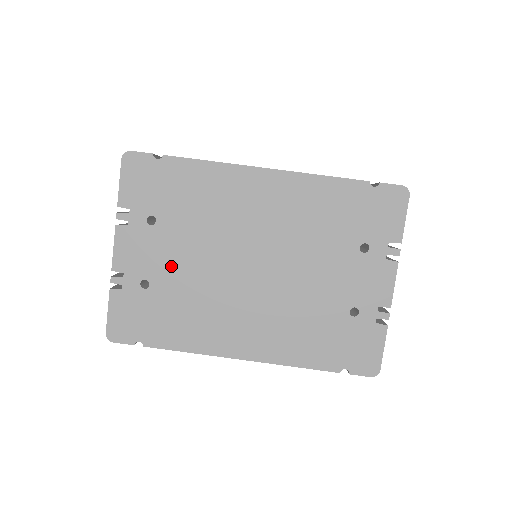
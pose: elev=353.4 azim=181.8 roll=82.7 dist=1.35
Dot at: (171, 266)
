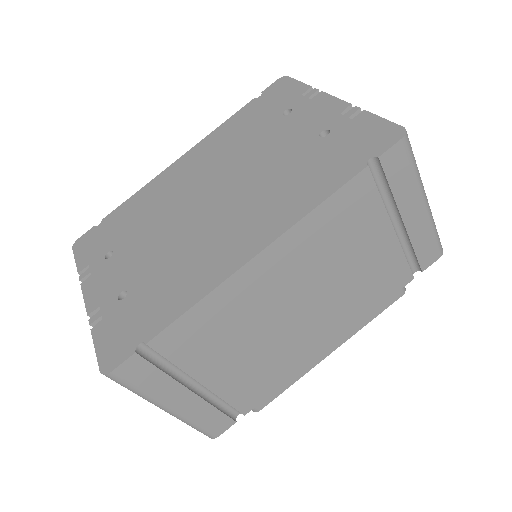
Dot at: (140, 263)
